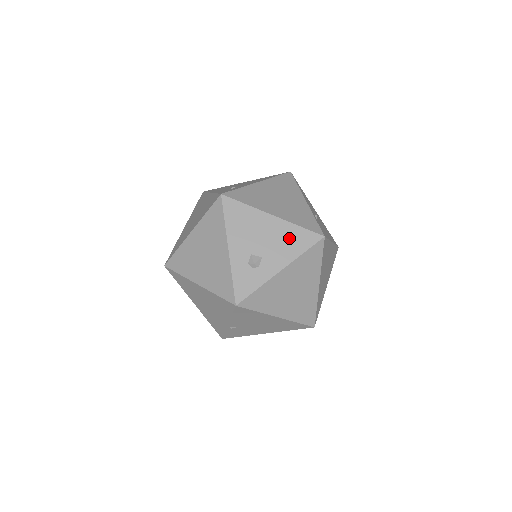
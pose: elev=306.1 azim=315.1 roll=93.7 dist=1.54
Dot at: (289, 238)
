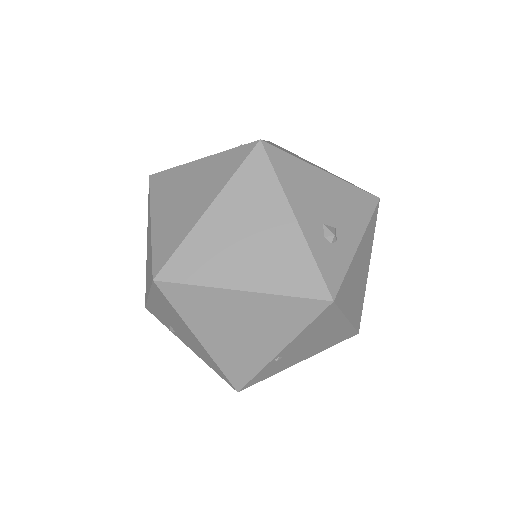
Dot at: (351, 201)
